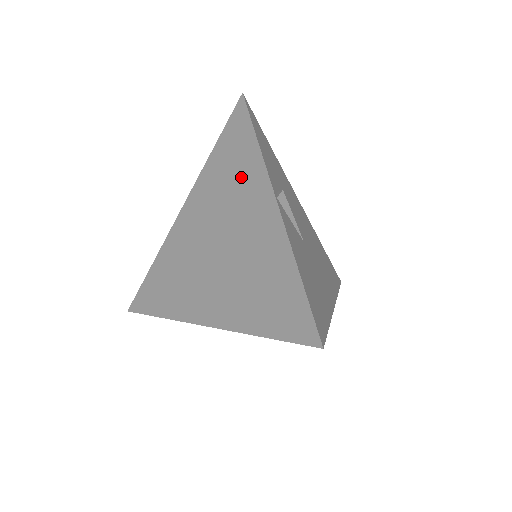
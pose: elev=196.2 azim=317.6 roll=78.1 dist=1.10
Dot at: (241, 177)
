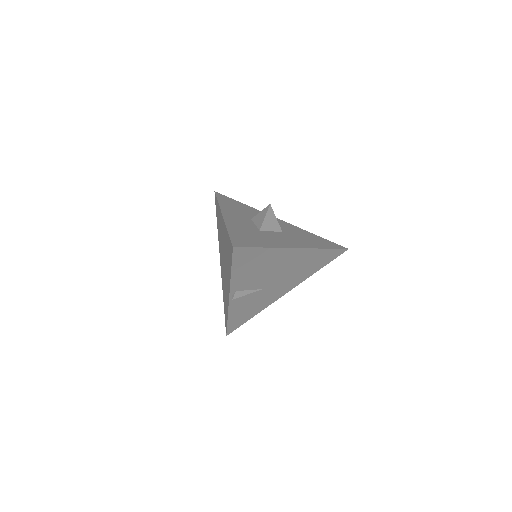
Dot at: (228, 266)
